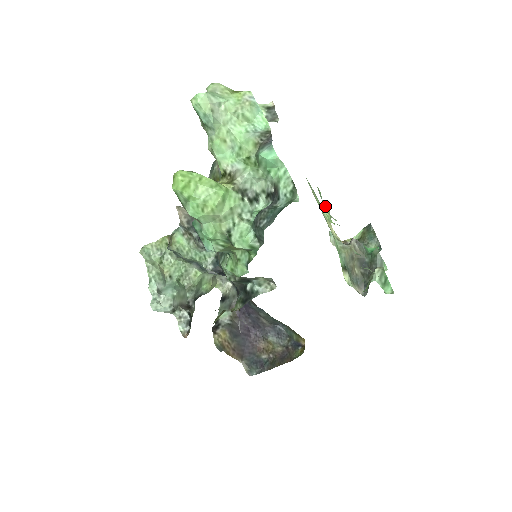
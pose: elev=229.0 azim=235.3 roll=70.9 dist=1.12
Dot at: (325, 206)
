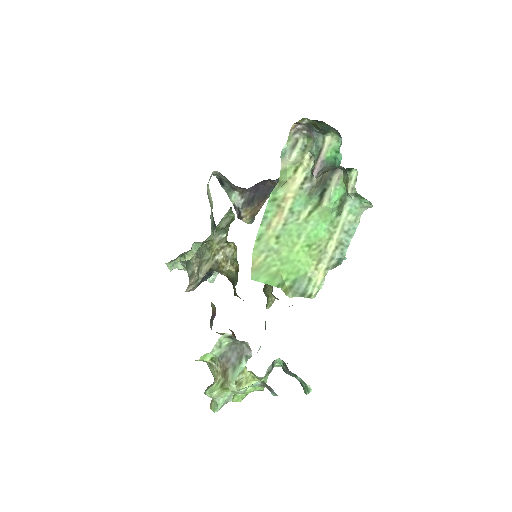
Dot at: (276, 187)
